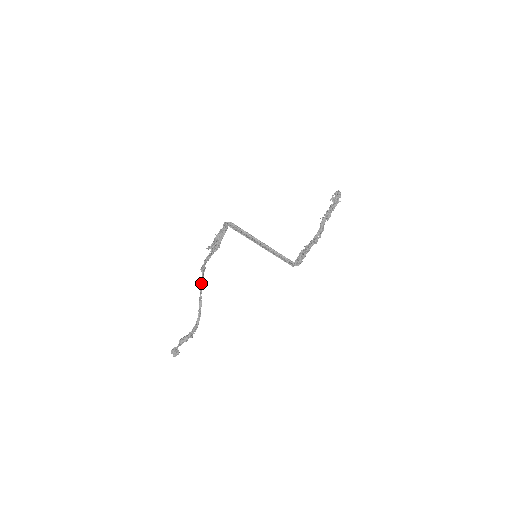
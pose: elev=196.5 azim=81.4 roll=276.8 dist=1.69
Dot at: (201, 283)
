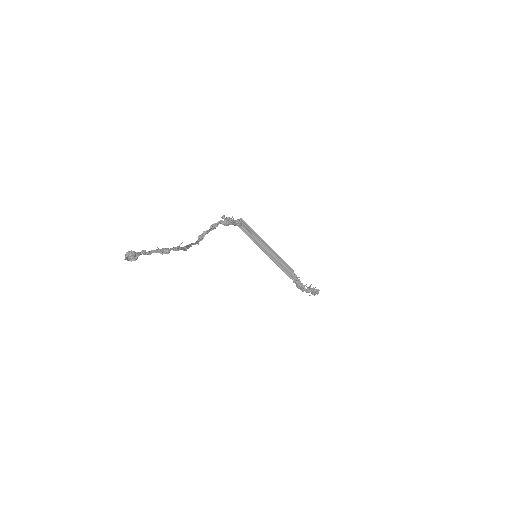
Dot at: (193, 243)
